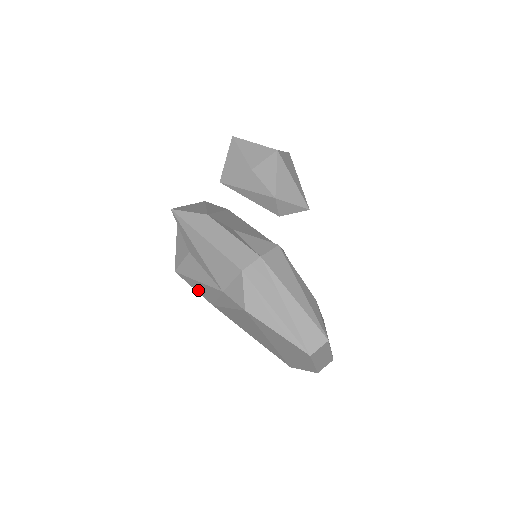
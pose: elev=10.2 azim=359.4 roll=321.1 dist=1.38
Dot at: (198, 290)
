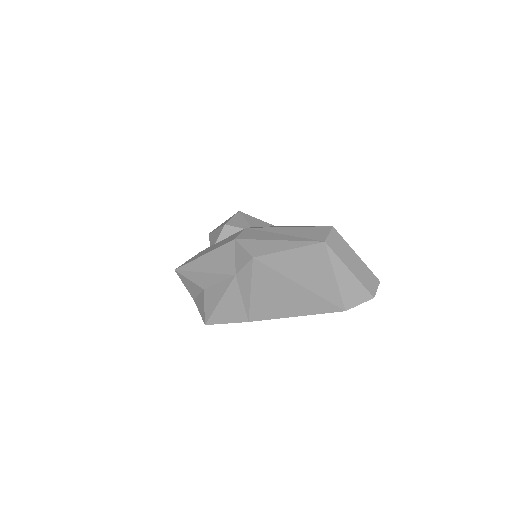
Dot at: (229, 318)
